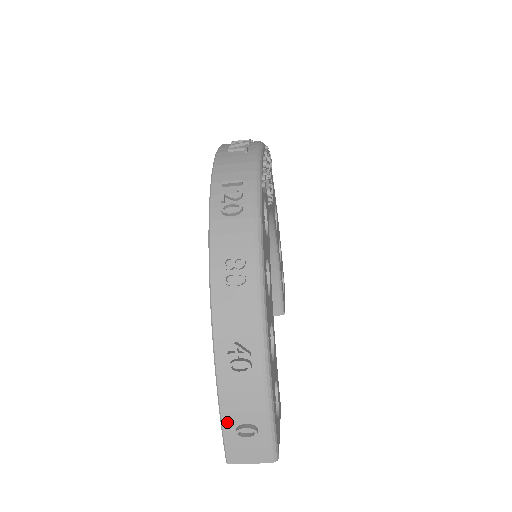
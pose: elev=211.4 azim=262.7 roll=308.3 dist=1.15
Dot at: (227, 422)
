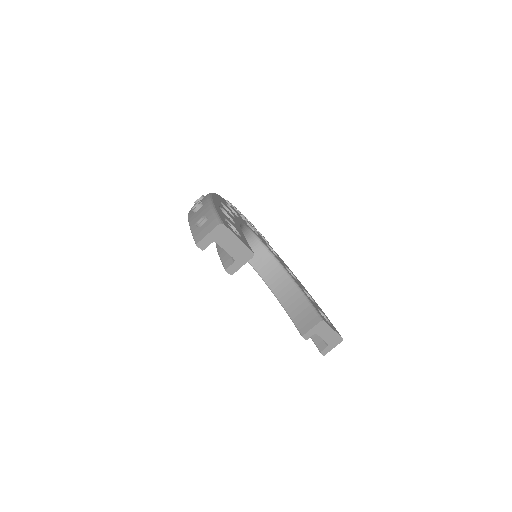
Dot at: (193, 228)
